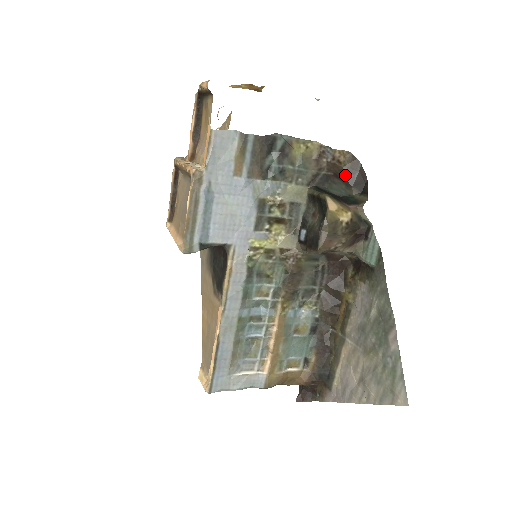
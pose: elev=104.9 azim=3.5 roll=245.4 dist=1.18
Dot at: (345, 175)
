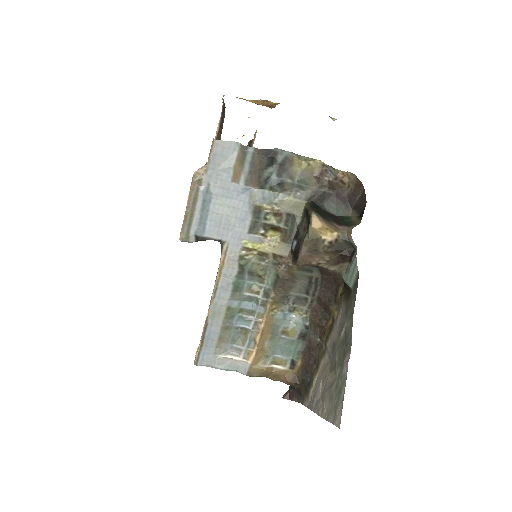
Dot at: (347, 196)
